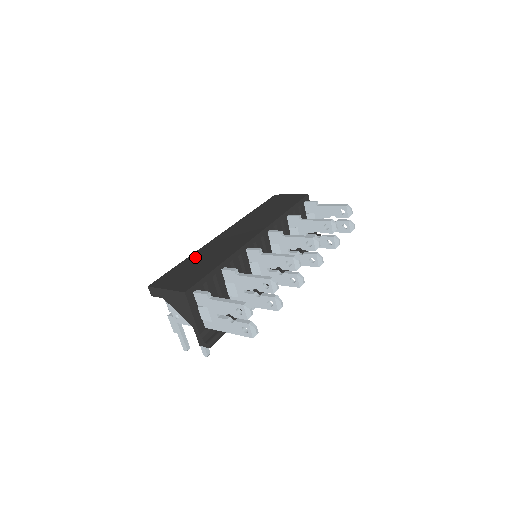
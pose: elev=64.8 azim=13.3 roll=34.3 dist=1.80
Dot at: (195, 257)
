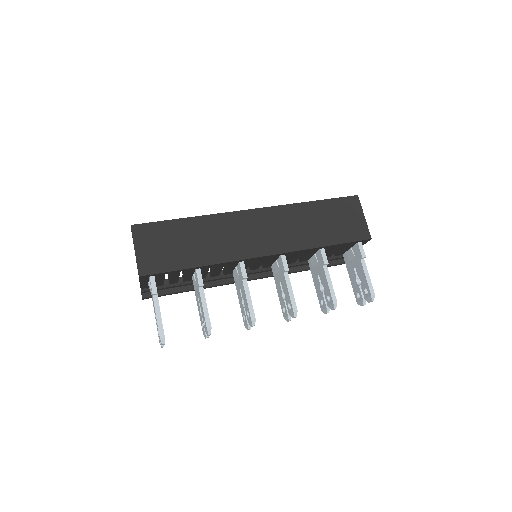
Dot at: (197, 225)
